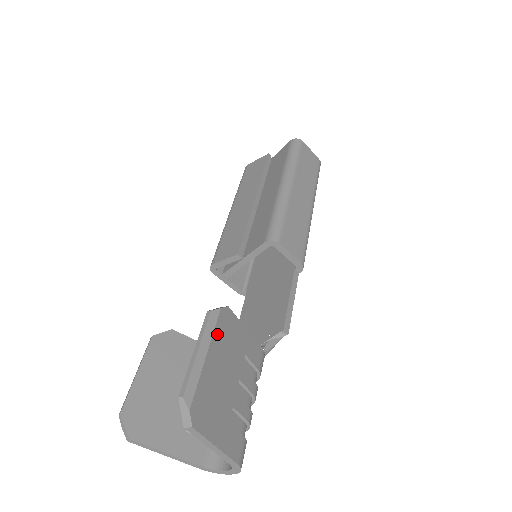
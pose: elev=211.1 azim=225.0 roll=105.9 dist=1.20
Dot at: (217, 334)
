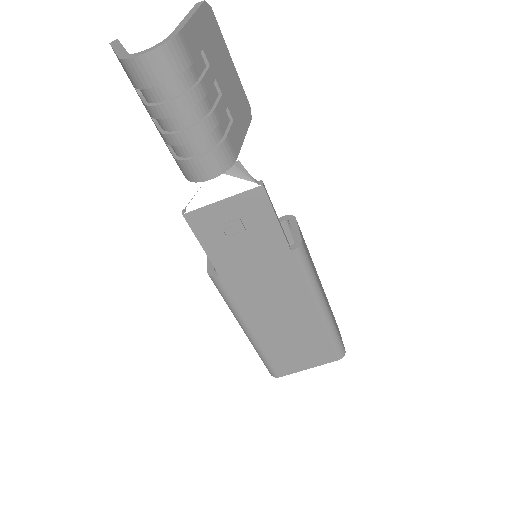
Dot at: (240, 87)
